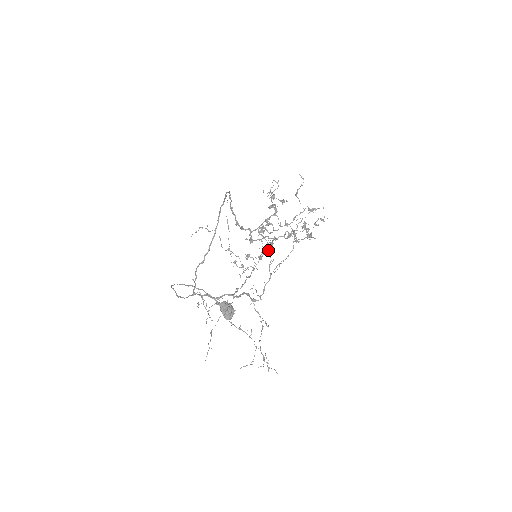
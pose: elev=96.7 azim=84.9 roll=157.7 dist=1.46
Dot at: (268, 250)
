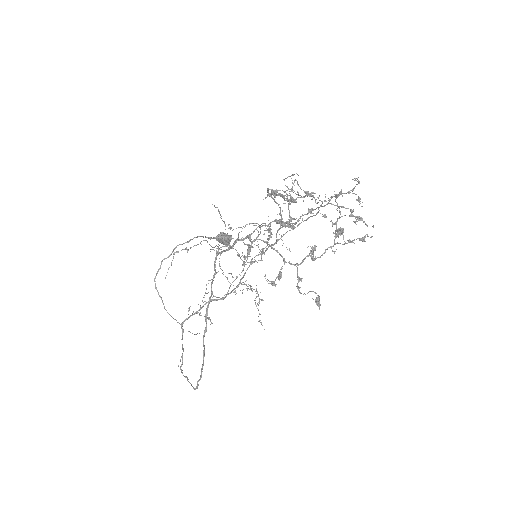
Dot at: occluded
